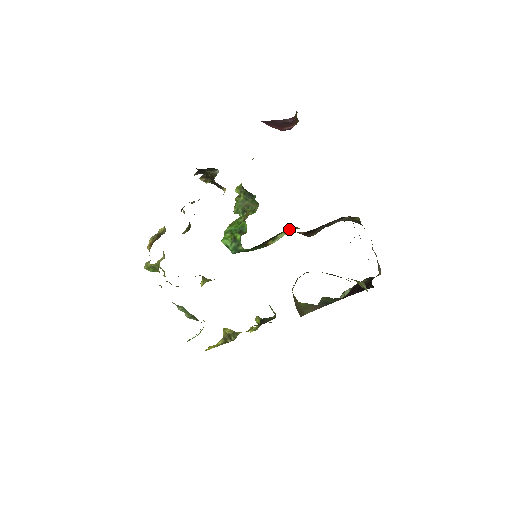
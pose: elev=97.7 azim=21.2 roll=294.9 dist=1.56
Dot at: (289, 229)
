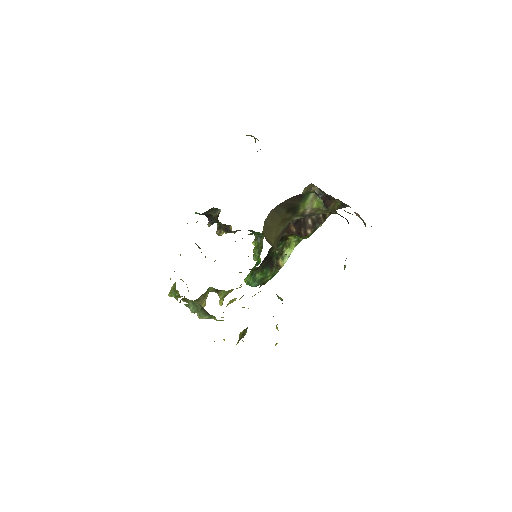
Dot at: (292, 243)
